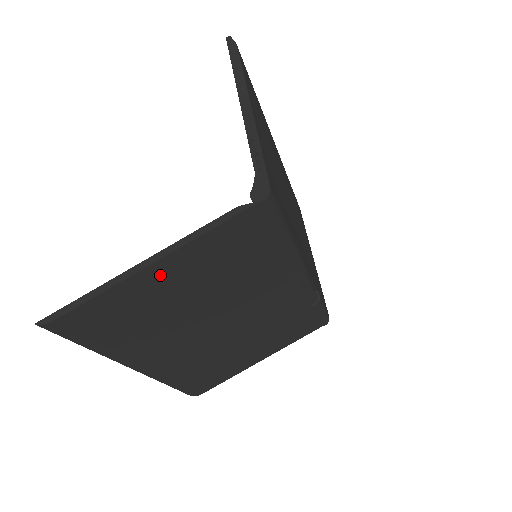
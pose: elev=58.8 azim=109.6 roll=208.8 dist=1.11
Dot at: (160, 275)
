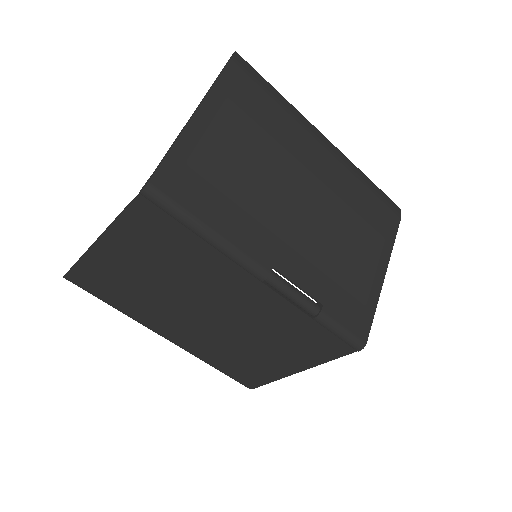
Dot at: (111, 252)
